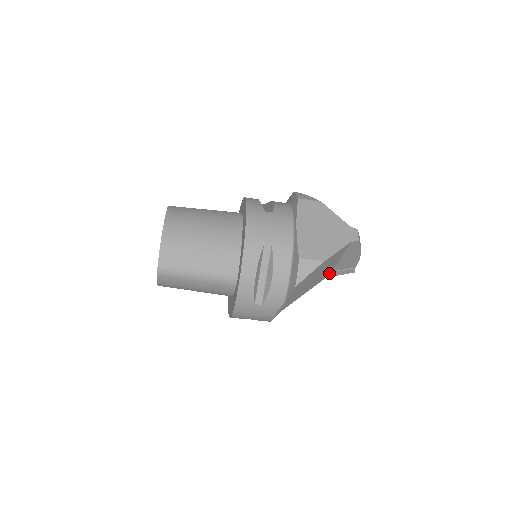
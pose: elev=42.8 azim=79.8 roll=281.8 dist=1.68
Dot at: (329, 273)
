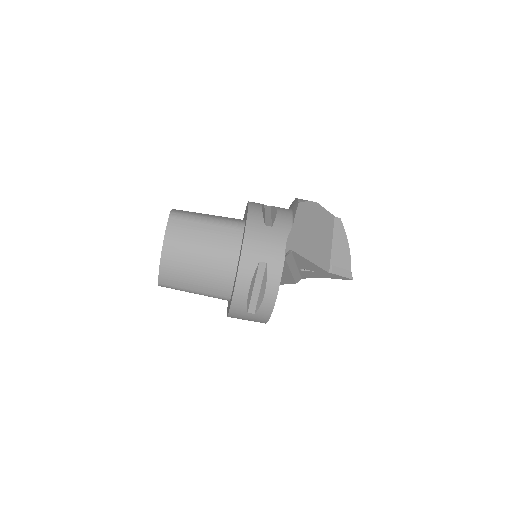
Dot at: (328, 266)
